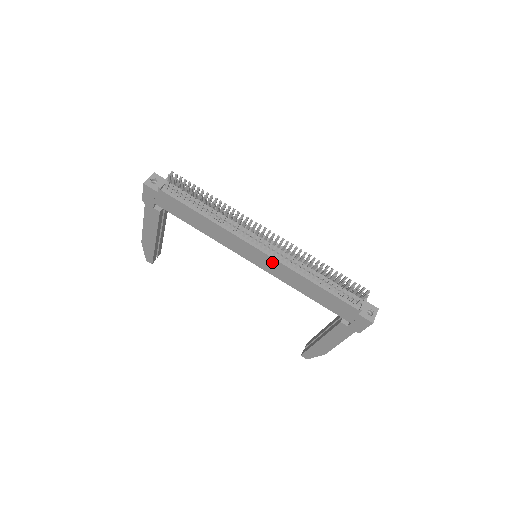
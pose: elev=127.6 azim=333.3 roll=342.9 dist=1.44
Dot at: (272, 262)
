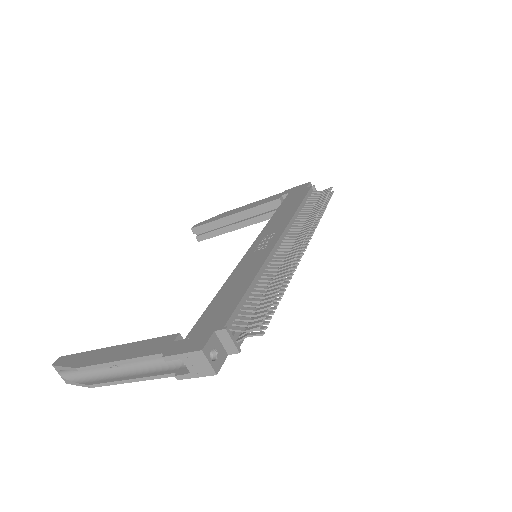
Dot at: occluded
